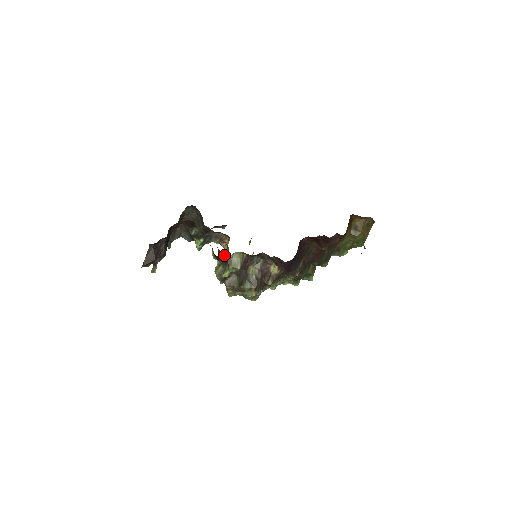
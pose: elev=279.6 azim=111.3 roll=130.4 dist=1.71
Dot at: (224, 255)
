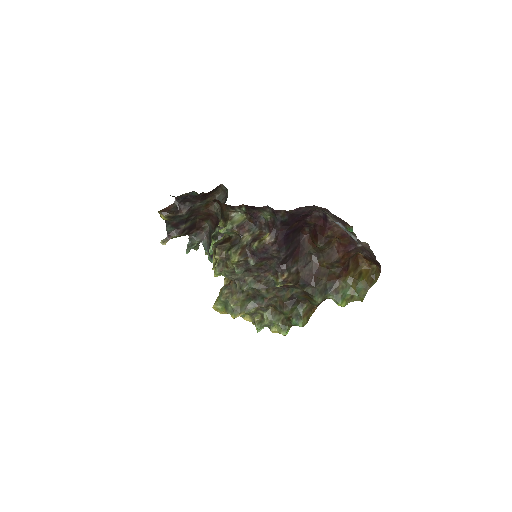
Dot at: occluded
